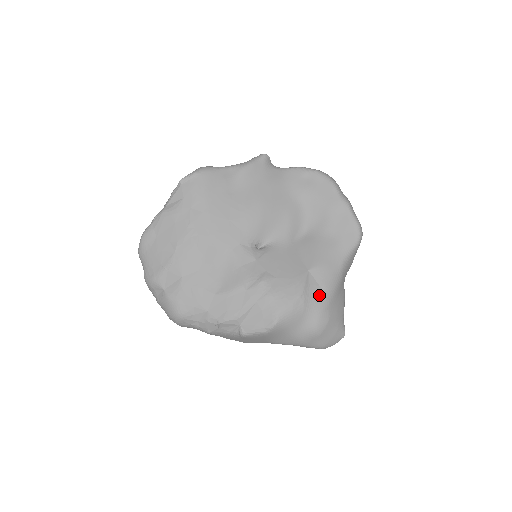
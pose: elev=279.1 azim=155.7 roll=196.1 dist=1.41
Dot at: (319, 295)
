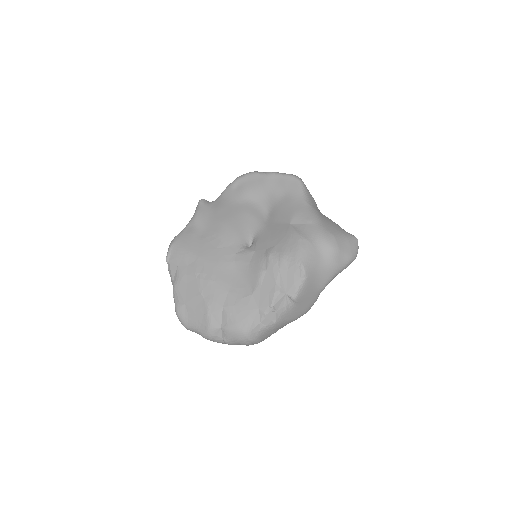
Dot at: (311, 228)
